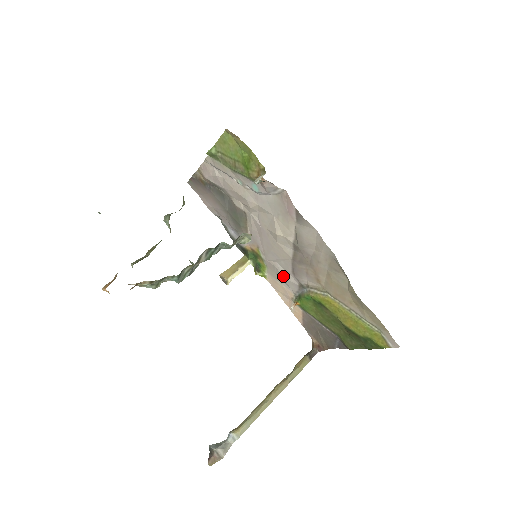
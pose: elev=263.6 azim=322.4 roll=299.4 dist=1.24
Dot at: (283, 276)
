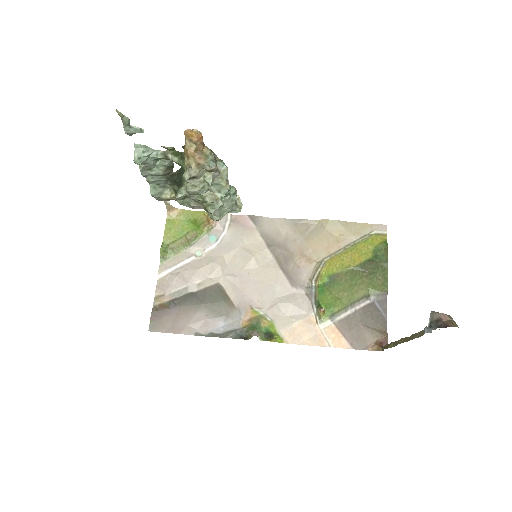
Dot at: (290, 302)
